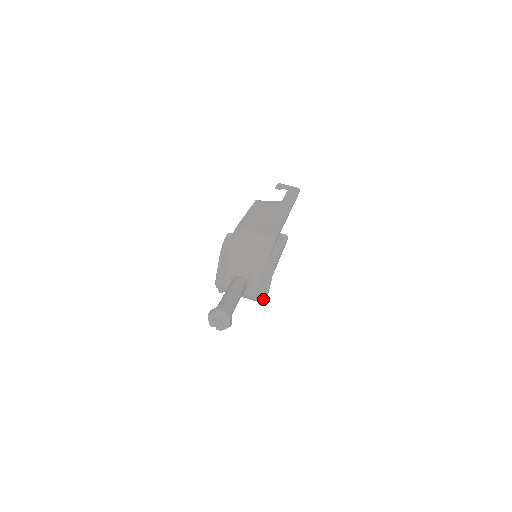
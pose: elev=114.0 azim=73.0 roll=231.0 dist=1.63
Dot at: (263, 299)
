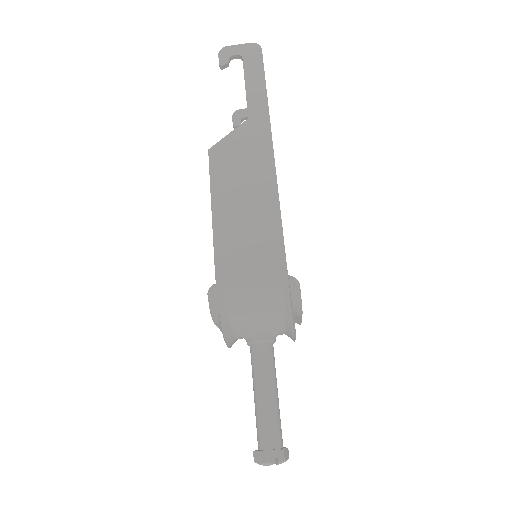
Dot at: occluded
